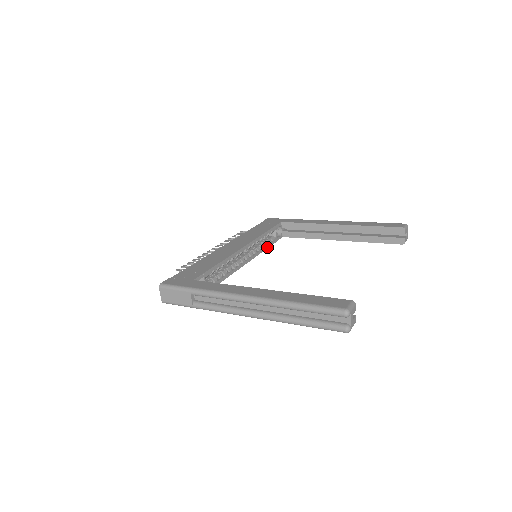
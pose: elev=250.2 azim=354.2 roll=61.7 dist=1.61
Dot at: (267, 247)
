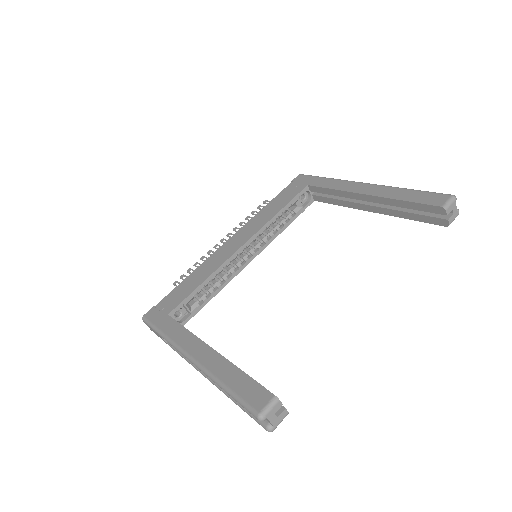
Dot at: (286, 226)
